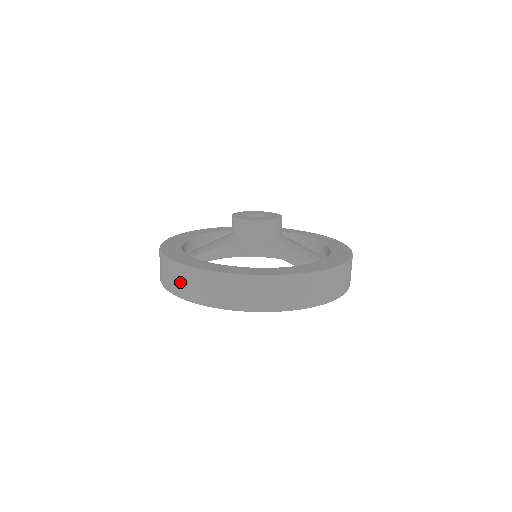
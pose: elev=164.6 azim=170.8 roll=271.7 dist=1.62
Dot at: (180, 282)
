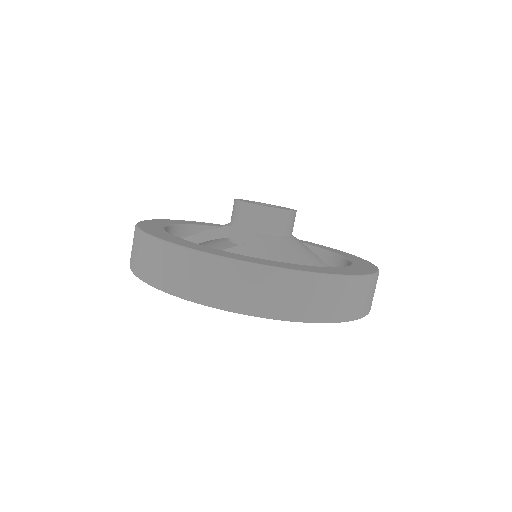
Dot at: (132, 246)
